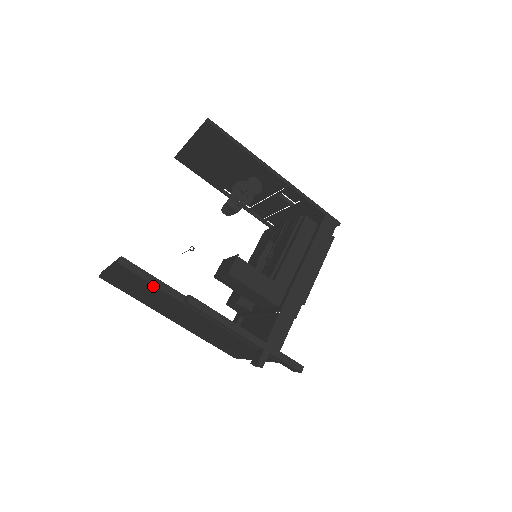
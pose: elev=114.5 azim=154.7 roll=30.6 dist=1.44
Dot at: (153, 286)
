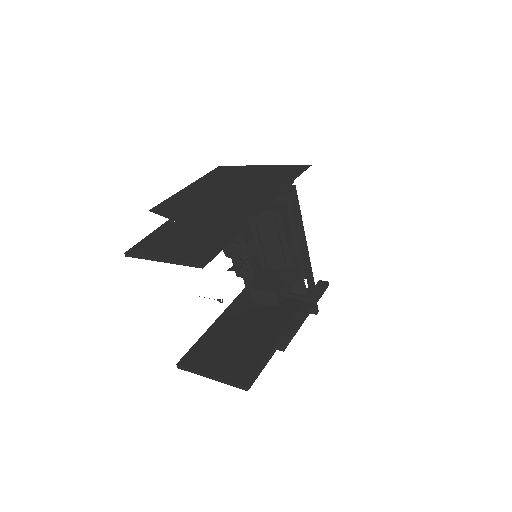
Dot at: occluded
